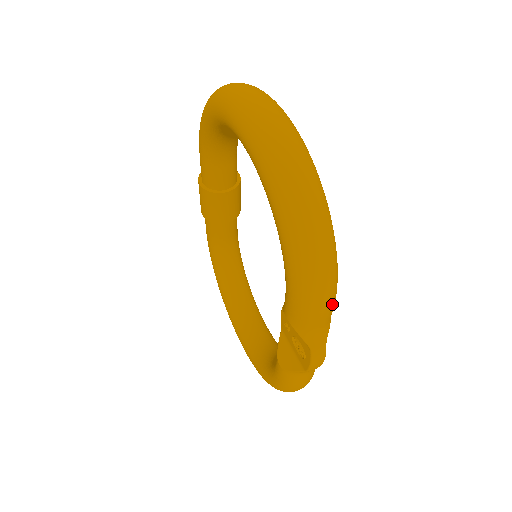
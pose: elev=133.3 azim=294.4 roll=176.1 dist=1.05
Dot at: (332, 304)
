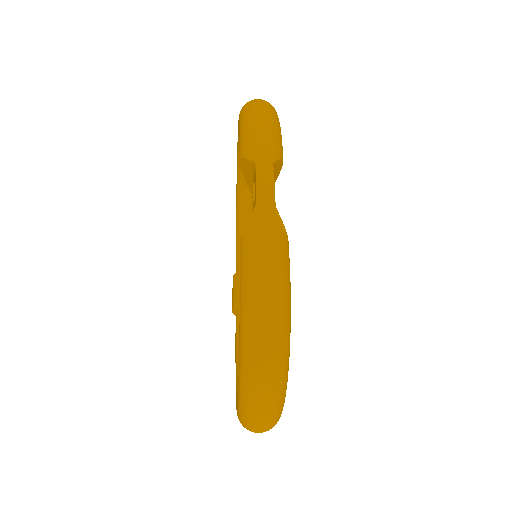
Dot at: (272, 128)
